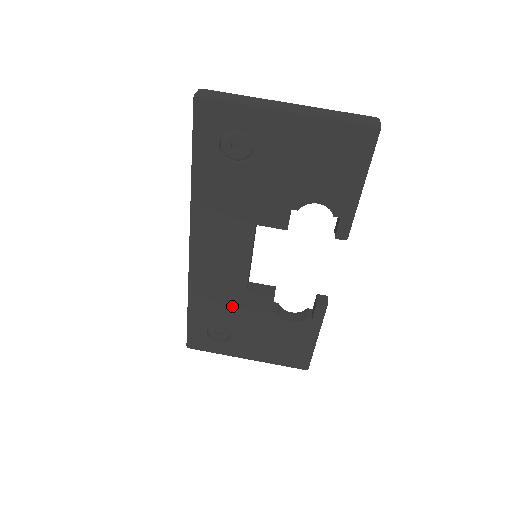
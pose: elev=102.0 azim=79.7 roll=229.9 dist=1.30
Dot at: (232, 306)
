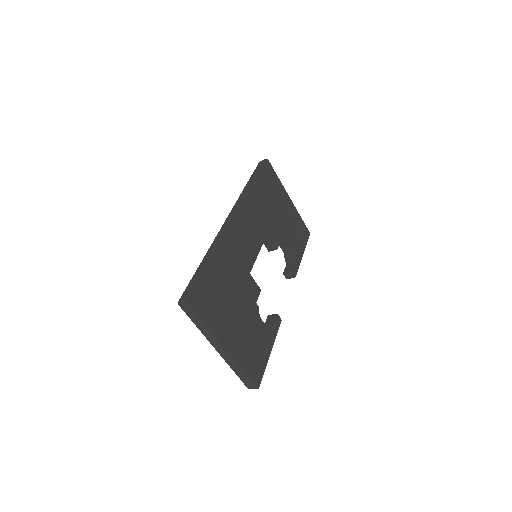
Dot at: occluded
